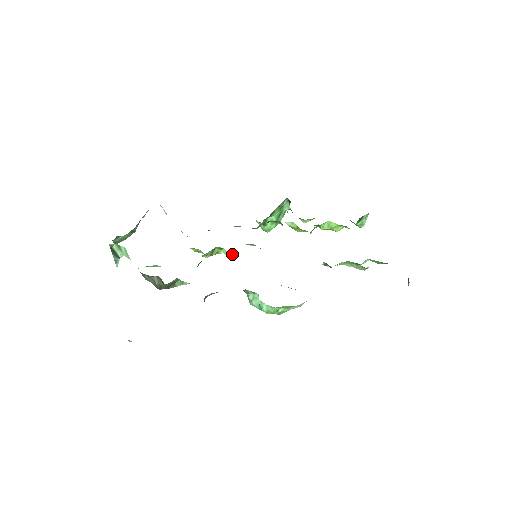
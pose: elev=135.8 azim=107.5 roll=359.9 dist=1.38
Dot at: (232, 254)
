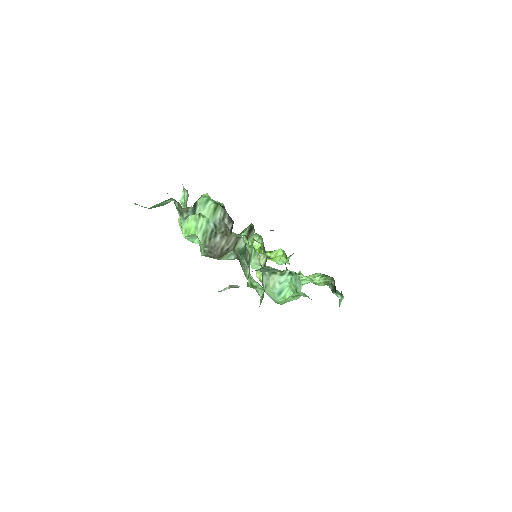
Dot at: occluded
